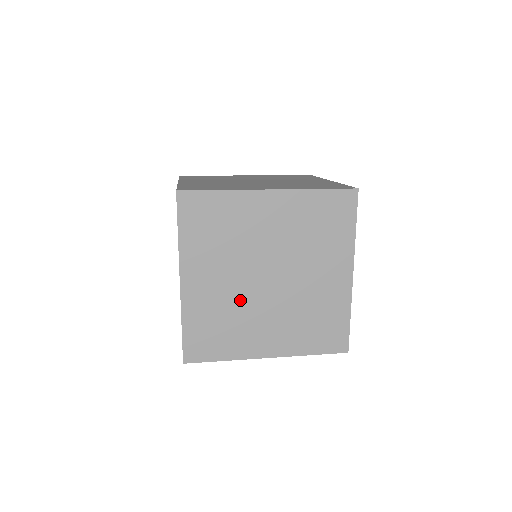
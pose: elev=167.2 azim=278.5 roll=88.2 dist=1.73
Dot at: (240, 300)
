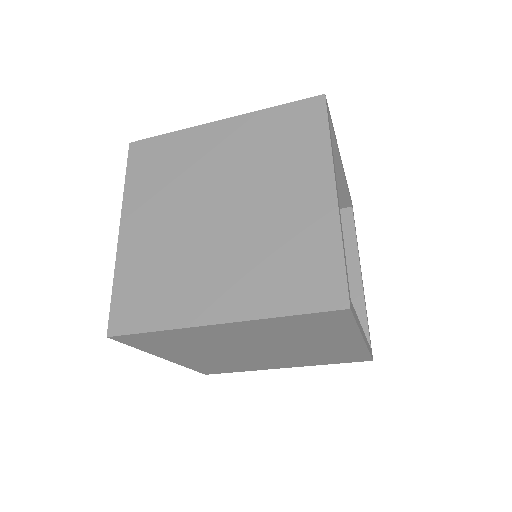
Dot at: (184, 243)
